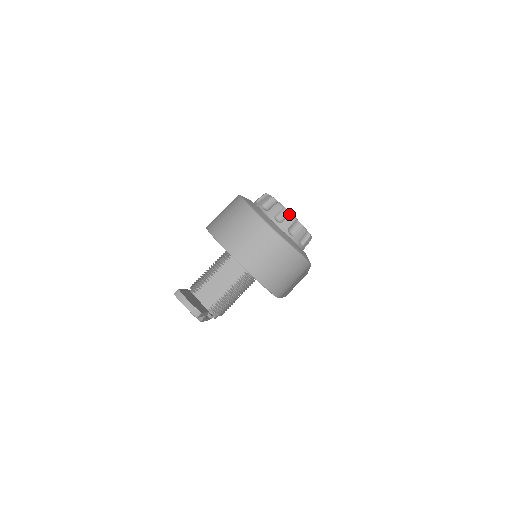
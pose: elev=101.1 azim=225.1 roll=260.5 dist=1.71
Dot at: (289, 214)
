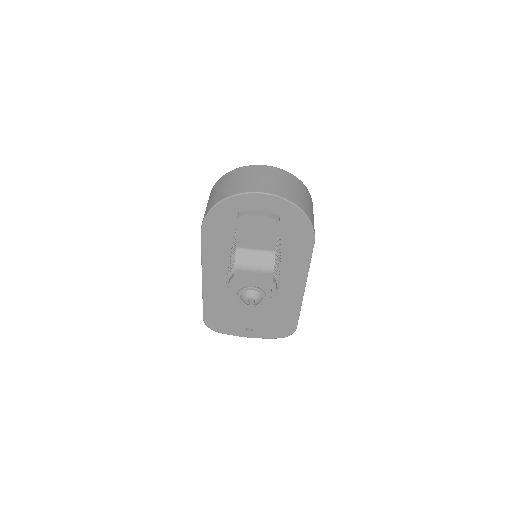
Dot at: occluded
